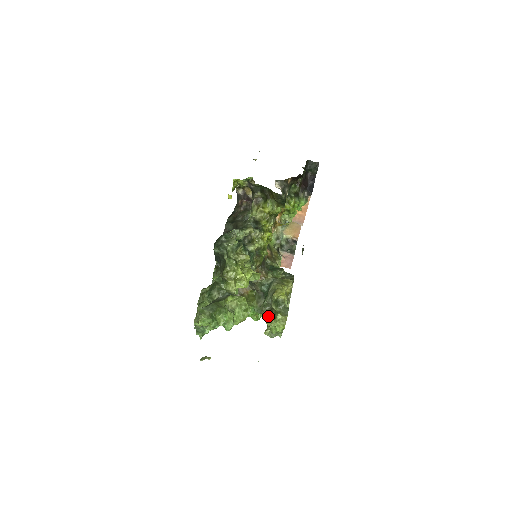
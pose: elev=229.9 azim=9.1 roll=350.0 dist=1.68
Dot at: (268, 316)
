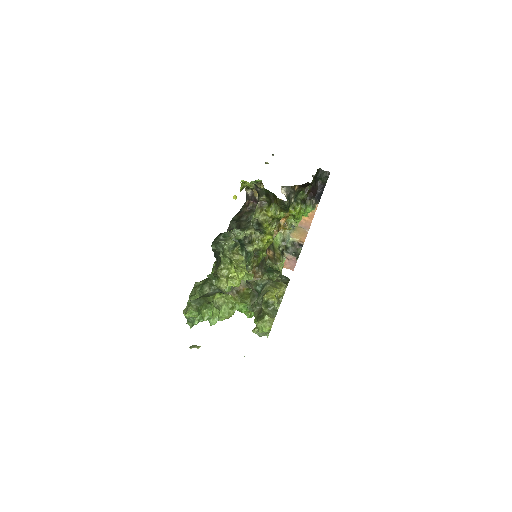
Dot at: (257, 316)
